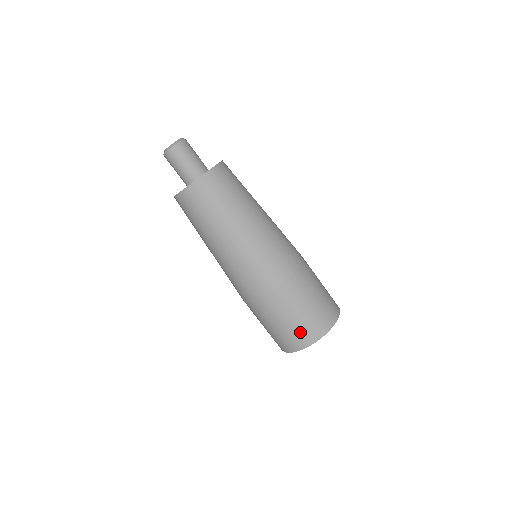
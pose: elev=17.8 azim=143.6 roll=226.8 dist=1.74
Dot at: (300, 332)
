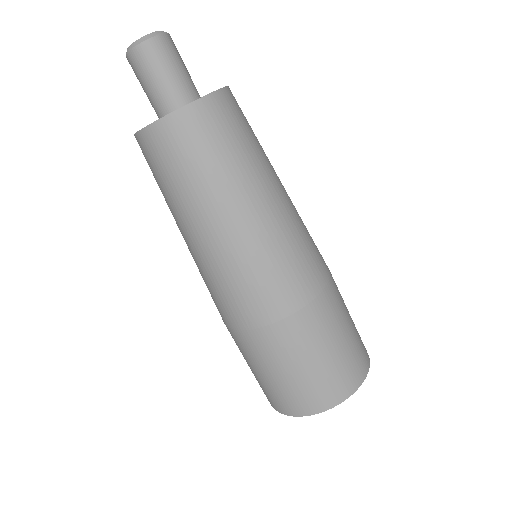
Dot at: (321, 386)
